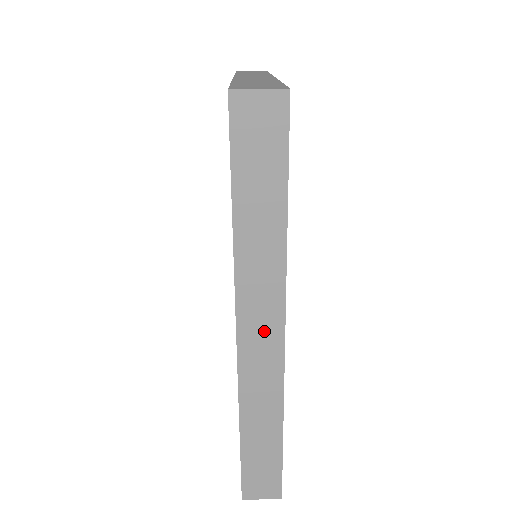
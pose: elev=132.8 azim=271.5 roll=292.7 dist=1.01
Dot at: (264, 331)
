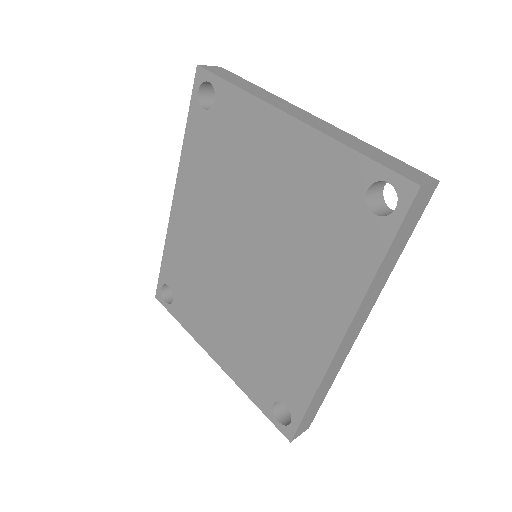
Dot at: (356, 329)
